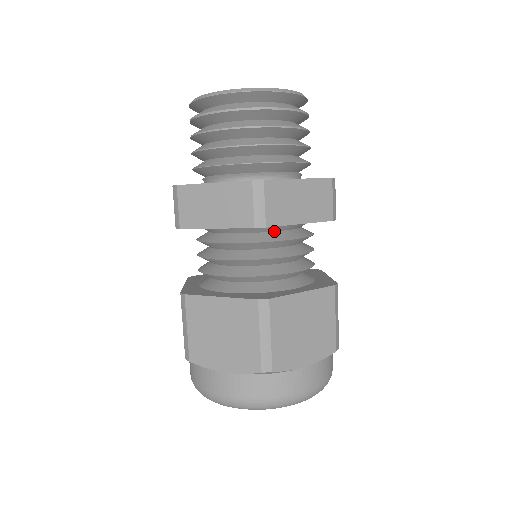
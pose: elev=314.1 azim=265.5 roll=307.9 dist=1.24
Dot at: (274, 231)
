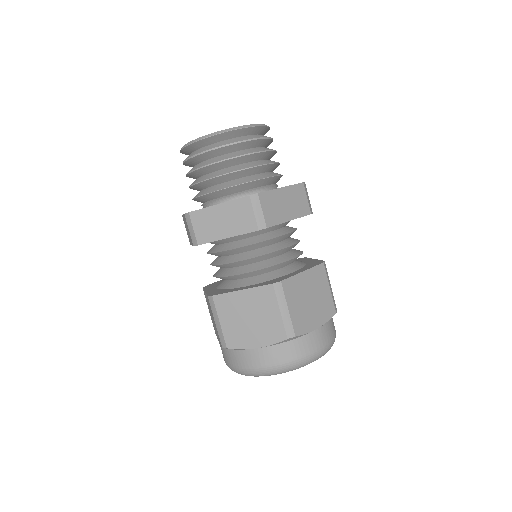
Dot at: (269, 231)
